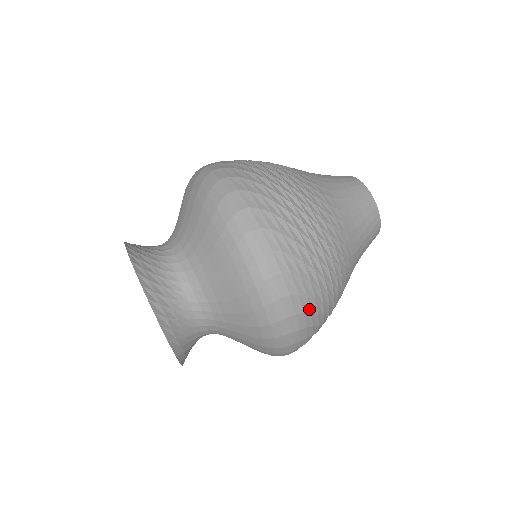
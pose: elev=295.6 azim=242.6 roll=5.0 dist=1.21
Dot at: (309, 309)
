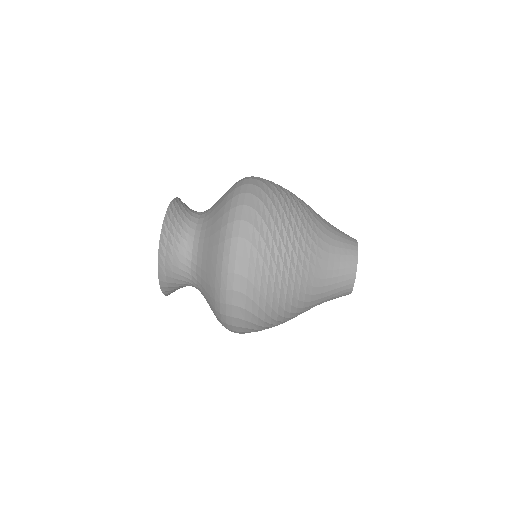
Dot at: occluded
